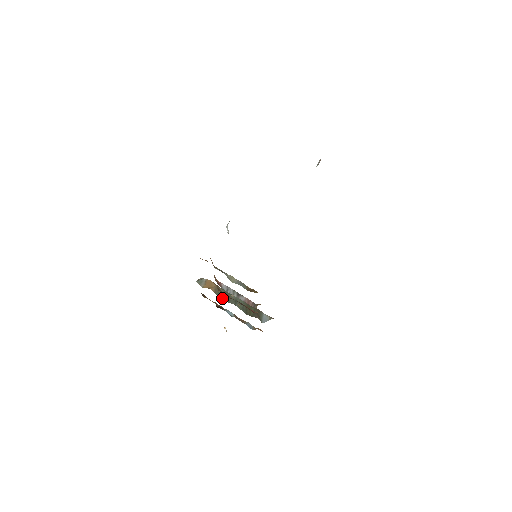
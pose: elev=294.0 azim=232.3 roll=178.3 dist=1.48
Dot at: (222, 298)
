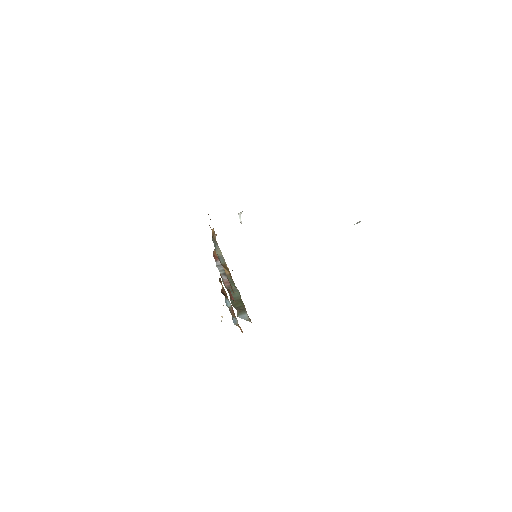
Dot at: occluded
